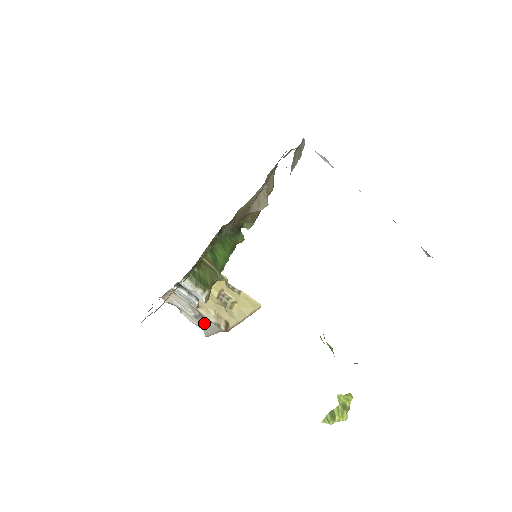
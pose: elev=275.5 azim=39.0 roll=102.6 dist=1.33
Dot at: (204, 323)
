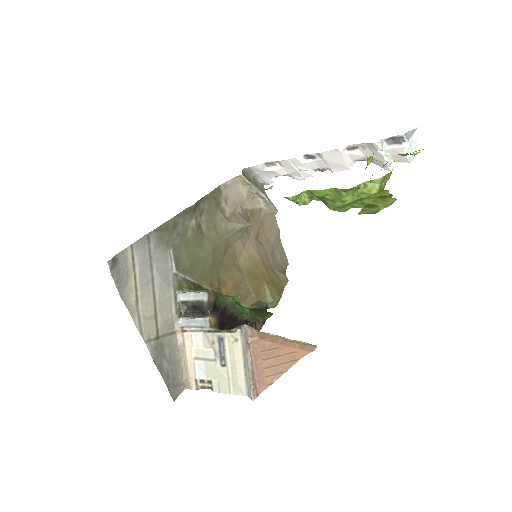
Dot at: (233, 360)
